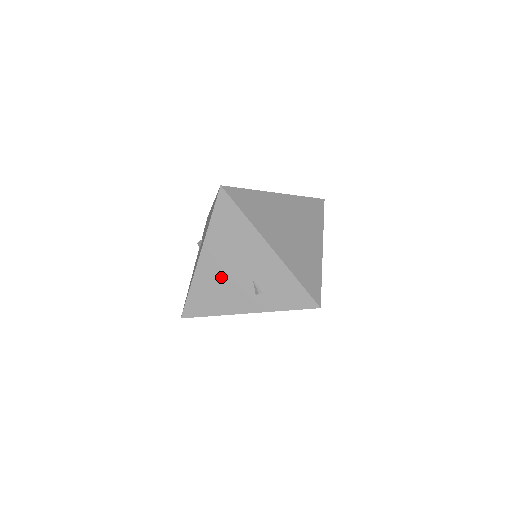
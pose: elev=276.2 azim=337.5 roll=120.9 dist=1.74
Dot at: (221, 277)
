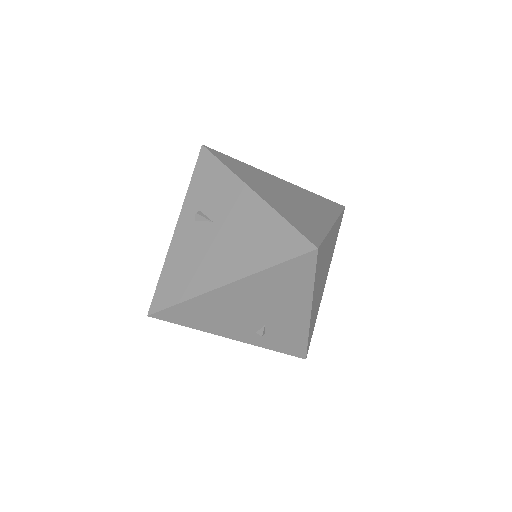
Dot at: (233, 309)
